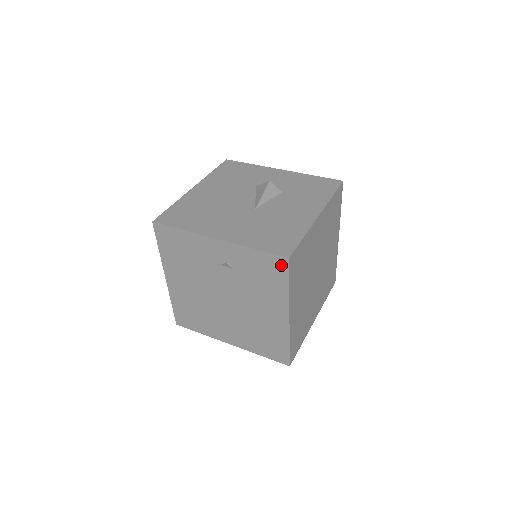
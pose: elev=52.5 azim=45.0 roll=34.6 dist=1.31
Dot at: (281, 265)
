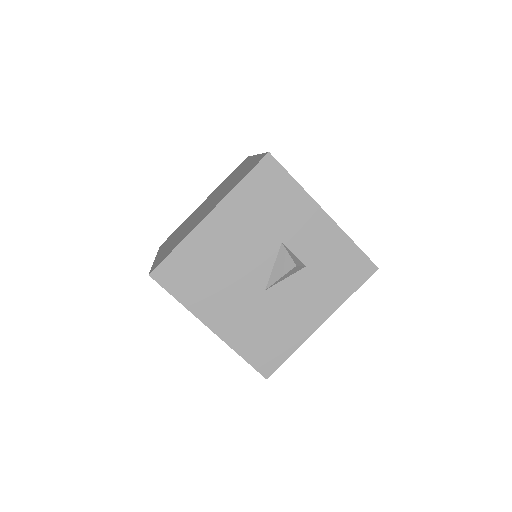
Dot at: occluded
